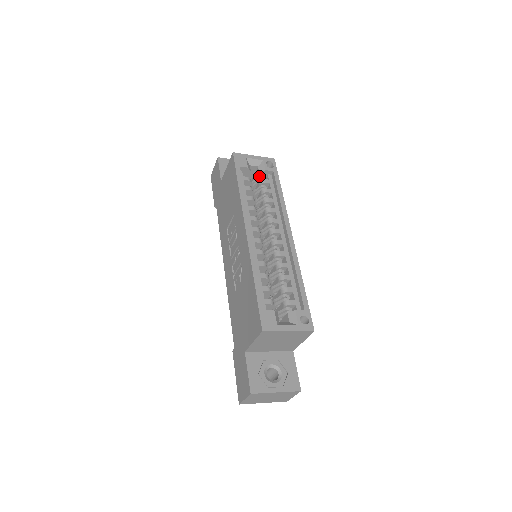
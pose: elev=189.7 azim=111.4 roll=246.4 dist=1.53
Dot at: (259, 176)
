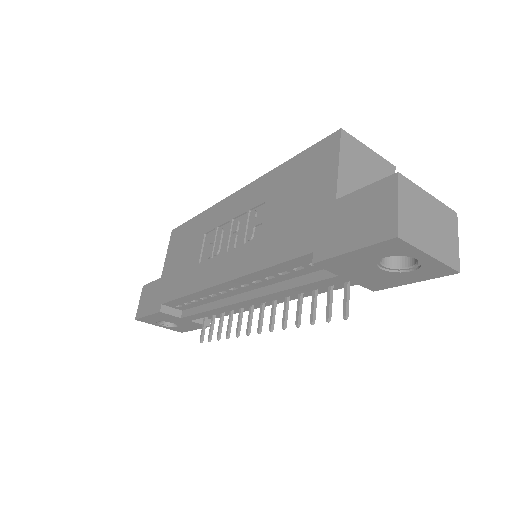
Dot at: occluded
